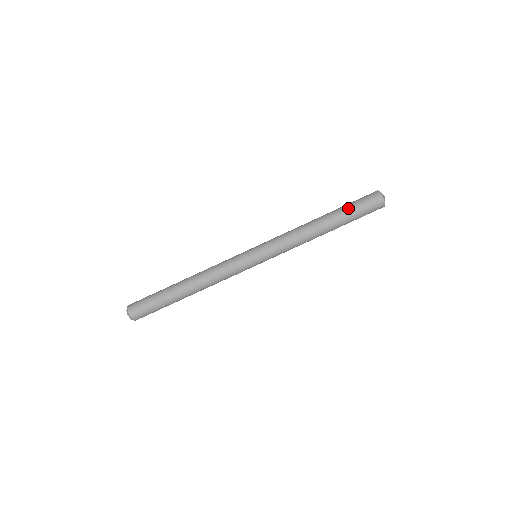
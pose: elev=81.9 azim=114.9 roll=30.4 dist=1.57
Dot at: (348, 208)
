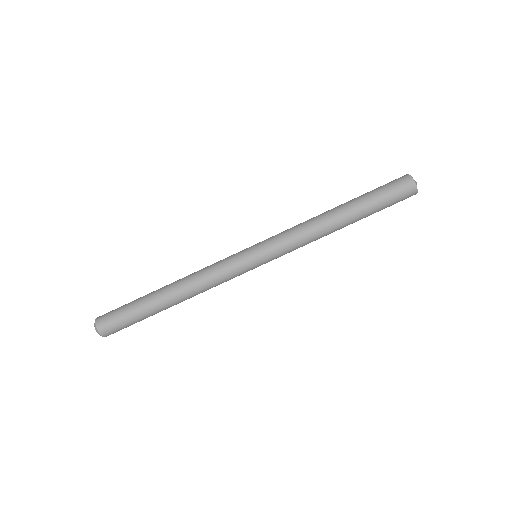
Dot at: (368, 193)
